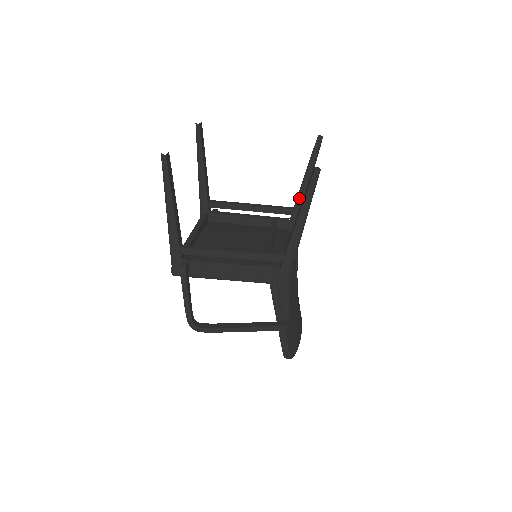
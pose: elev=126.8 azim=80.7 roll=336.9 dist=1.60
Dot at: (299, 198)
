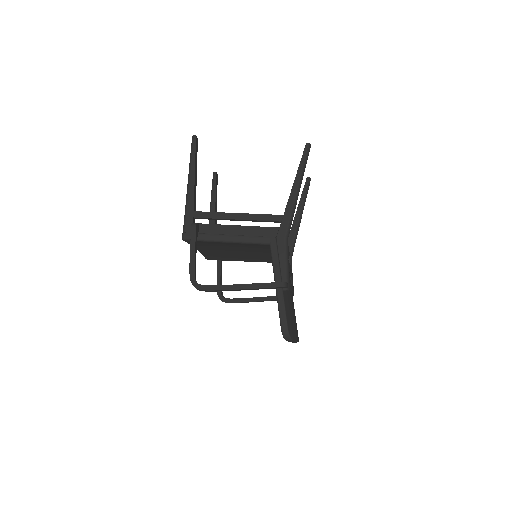
Dot at: (293, 226)
